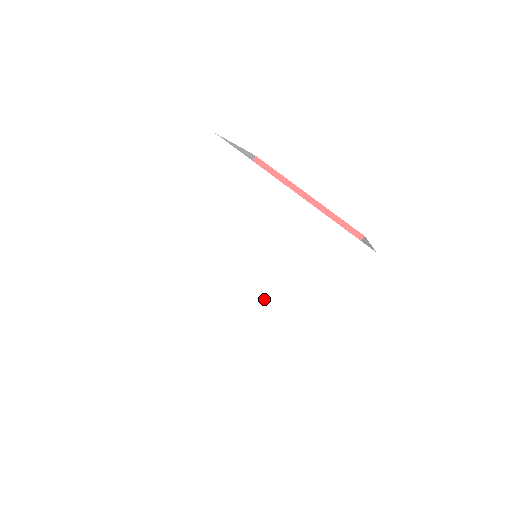
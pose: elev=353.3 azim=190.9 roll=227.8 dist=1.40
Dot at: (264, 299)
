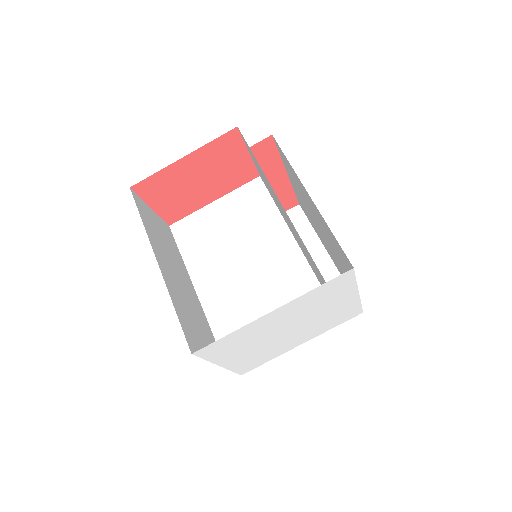
Dot at: (295, 337)
